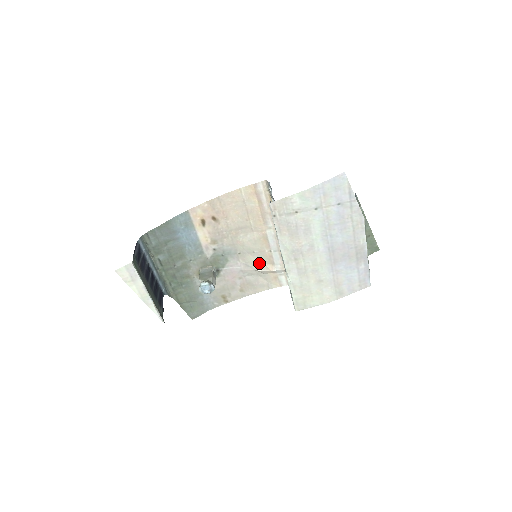
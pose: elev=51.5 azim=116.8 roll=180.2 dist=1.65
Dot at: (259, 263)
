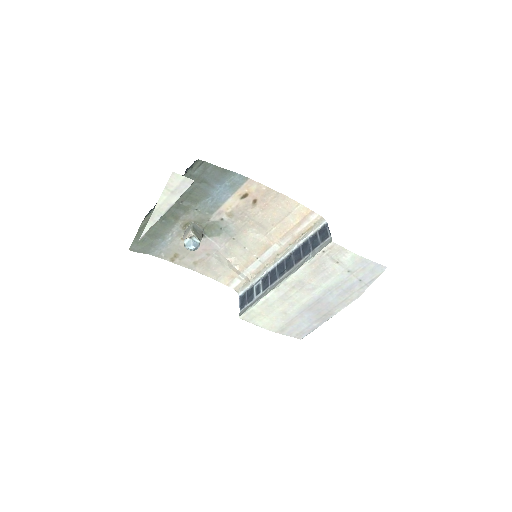
Dot at: (236, 257)
